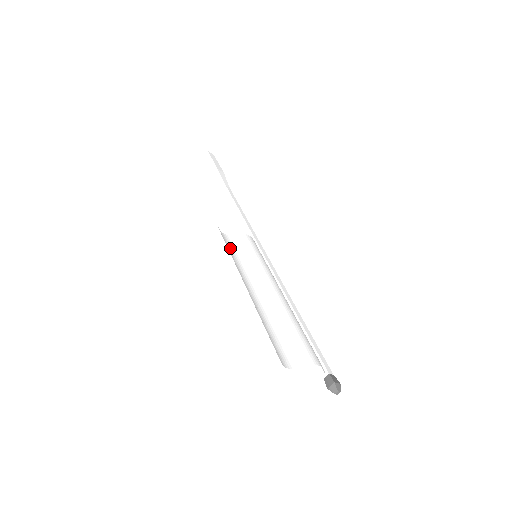
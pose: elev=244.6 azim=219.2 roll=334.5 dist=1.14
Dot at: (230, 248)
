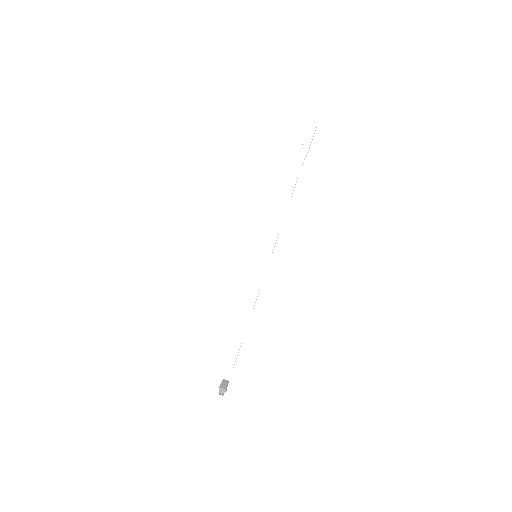
Dot at: (232, 248)
